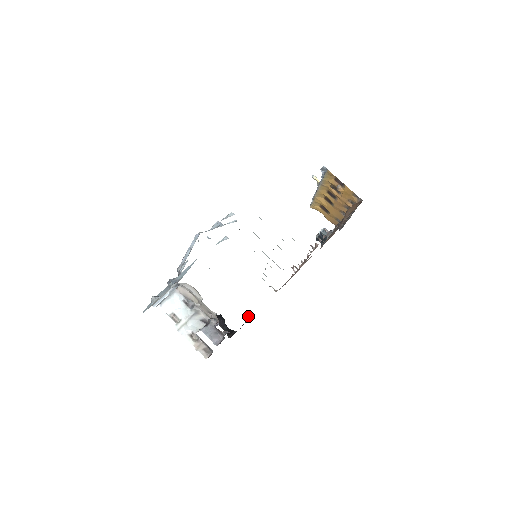
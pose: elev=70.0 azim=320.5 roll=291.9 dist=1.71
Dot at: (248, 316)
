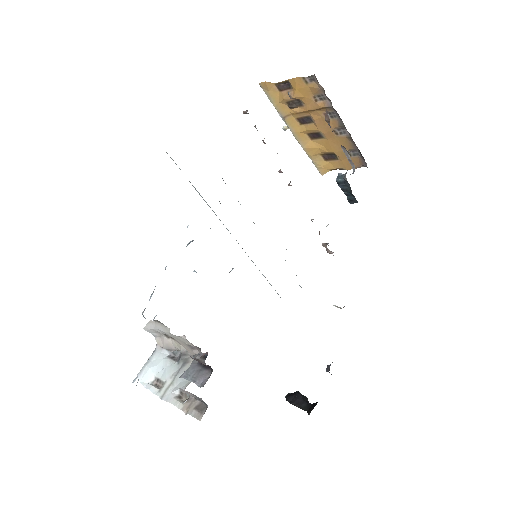
Dot at: (328, 370)
